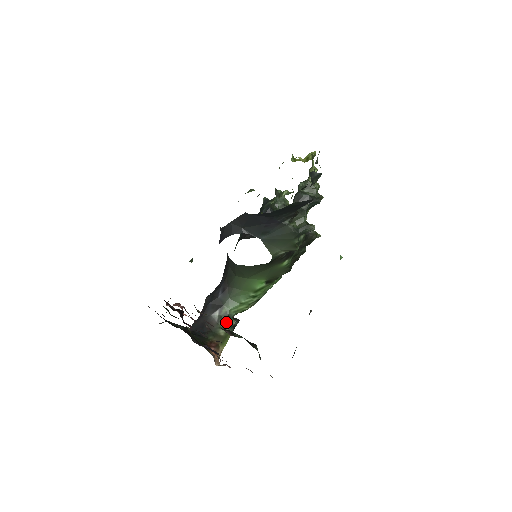
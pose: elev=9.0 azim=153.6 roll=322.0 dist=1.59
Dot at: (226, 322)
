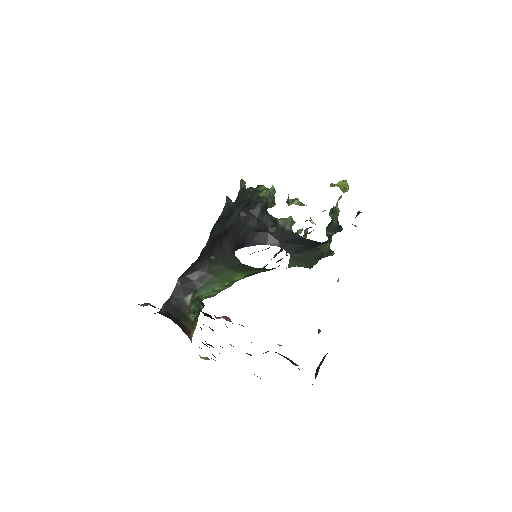
Dot at: (196, 307)
